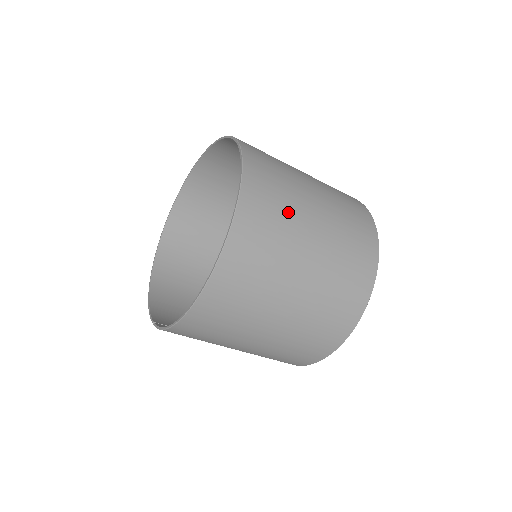
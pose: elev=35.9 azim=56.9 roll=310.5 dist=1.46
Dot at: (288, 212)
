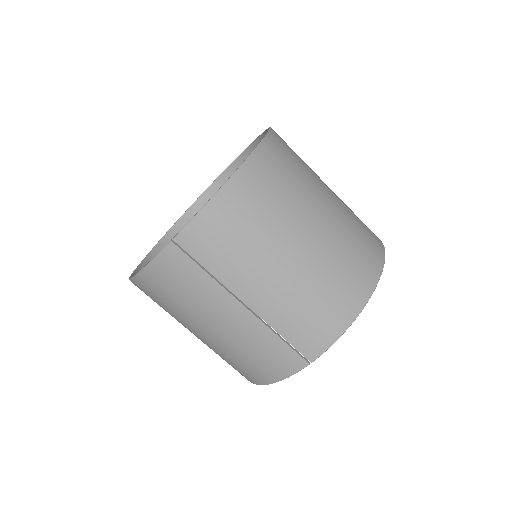
Dot at: occluded
